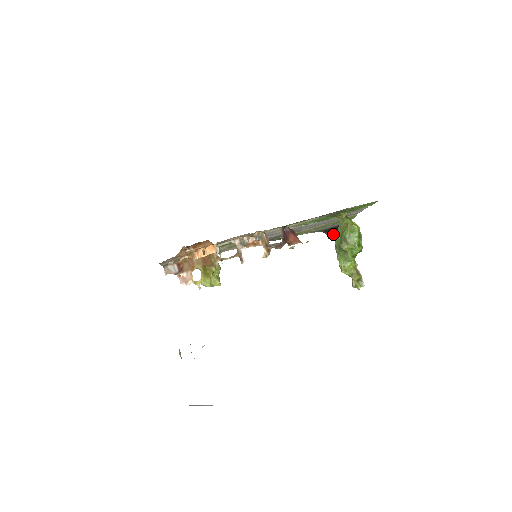
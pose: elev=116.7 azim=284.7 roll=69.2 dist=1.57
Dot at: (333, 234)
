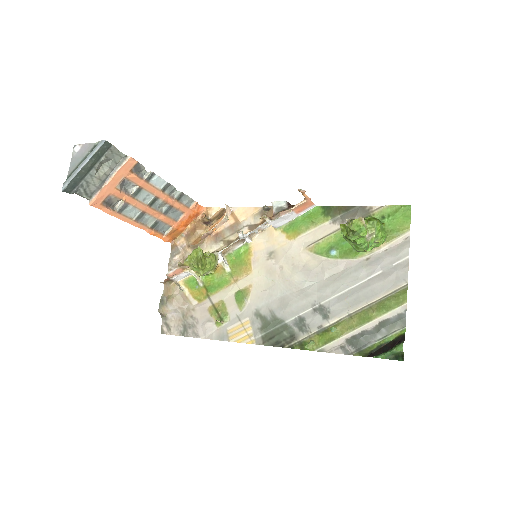
Dot at: (381, 354)
